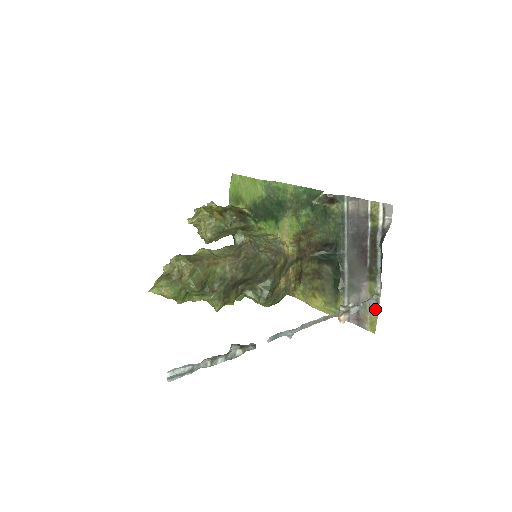
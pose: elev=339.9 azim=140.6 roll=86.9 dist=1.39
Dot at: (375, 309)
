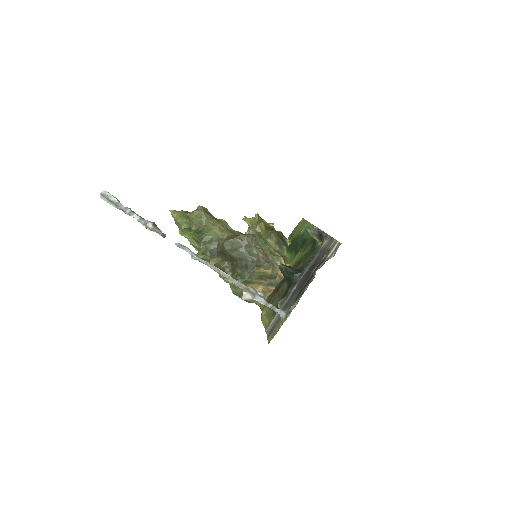
Dot at: (281, 323)
